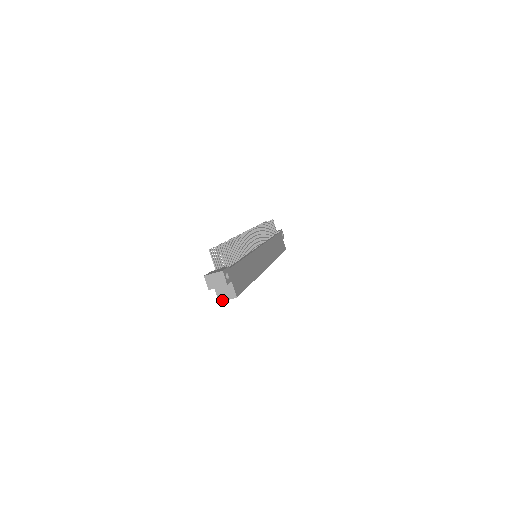
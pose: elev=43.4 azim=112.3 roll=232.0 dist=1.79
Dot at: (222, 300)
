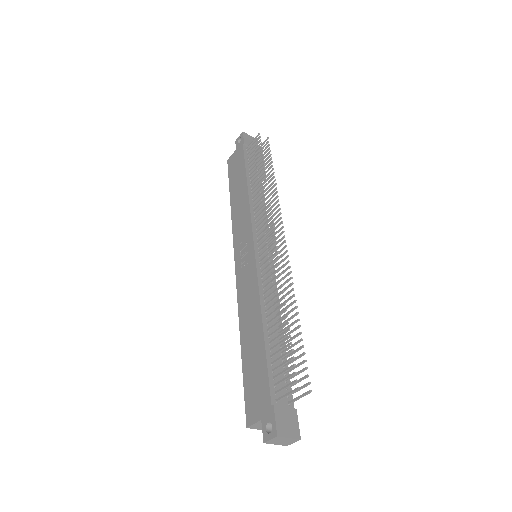
Dot at: (252, 428)
